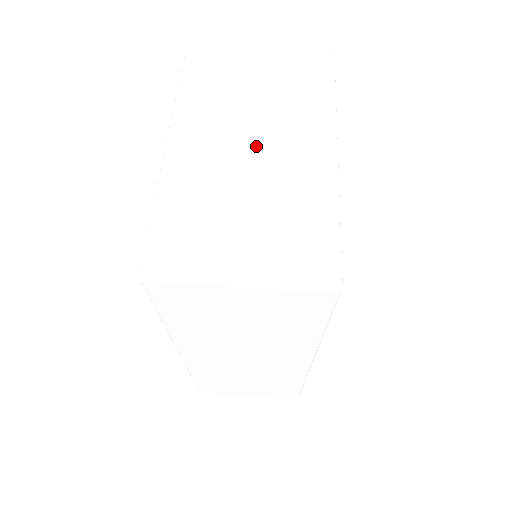
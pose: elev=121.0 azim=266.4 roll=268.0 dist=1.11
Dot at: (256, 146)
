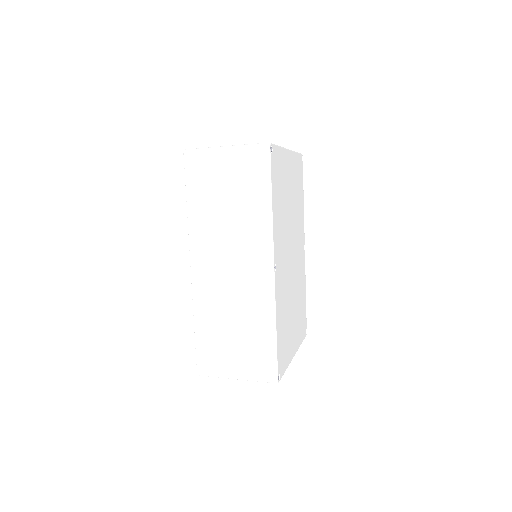
Dot at: occluded
